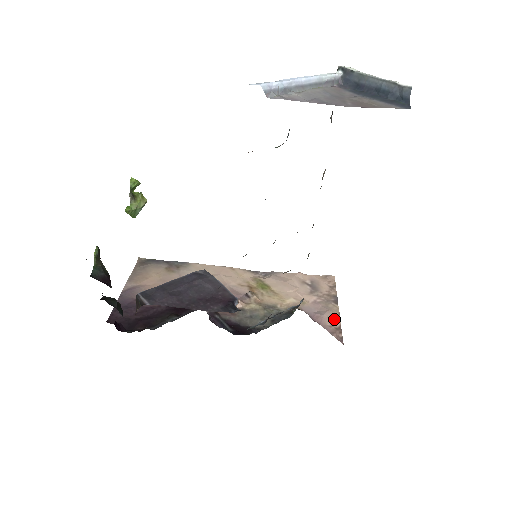
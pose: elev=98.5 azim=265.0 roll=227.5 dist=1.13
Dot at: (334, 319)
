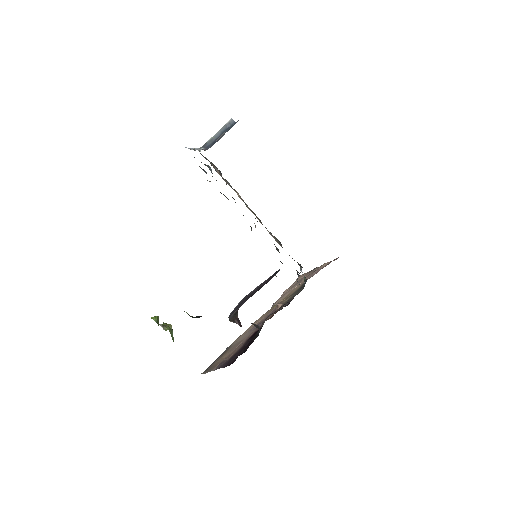
Dot at: (324, 265)
